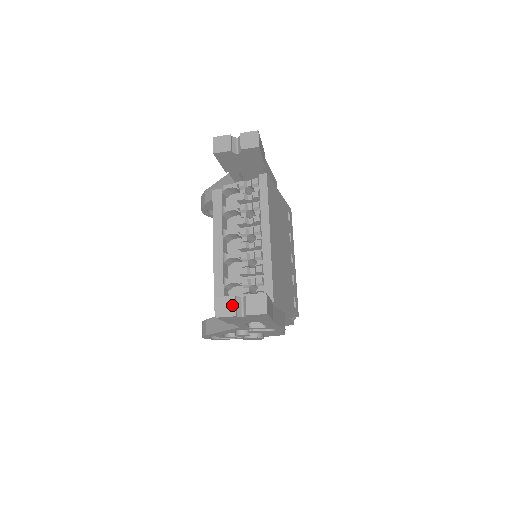
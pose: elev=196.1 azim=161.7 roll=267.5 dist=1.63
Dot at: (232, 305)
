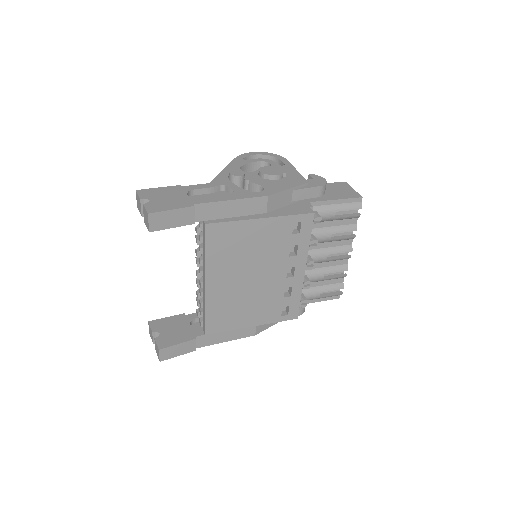
Dot at: (152, 336)
